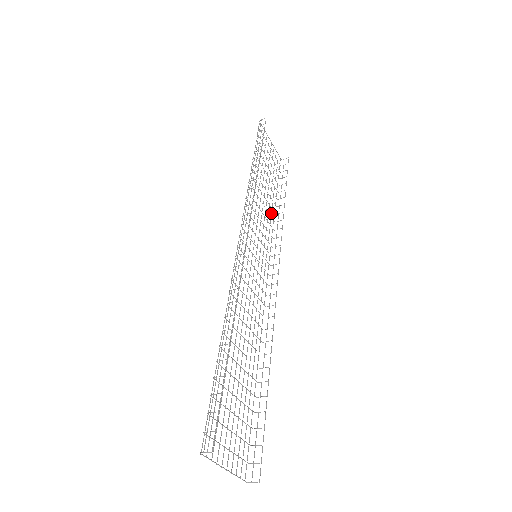
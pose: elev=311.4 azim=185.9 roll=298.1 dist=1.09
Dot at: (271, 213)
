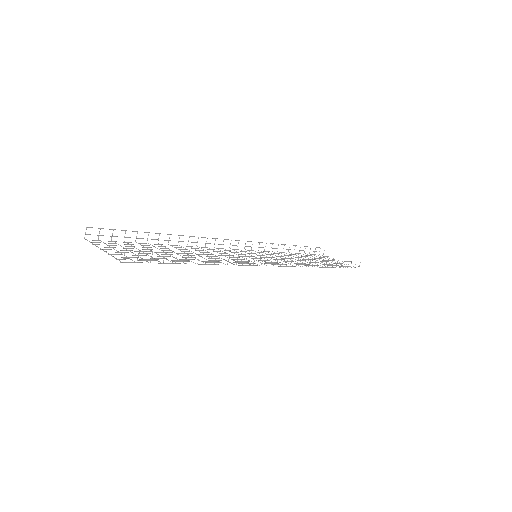
Dot at: (311, 265)
